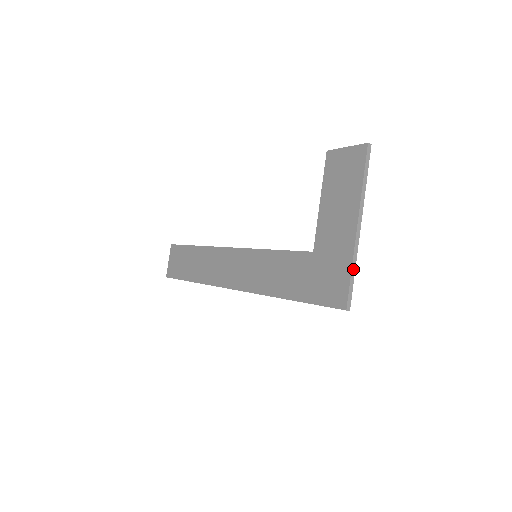
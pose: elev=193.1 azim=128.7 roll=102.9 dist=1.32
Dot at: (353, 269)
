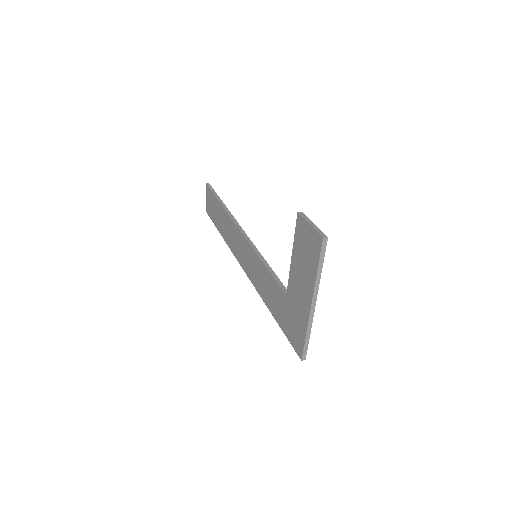
Dot at: (308, 334)
